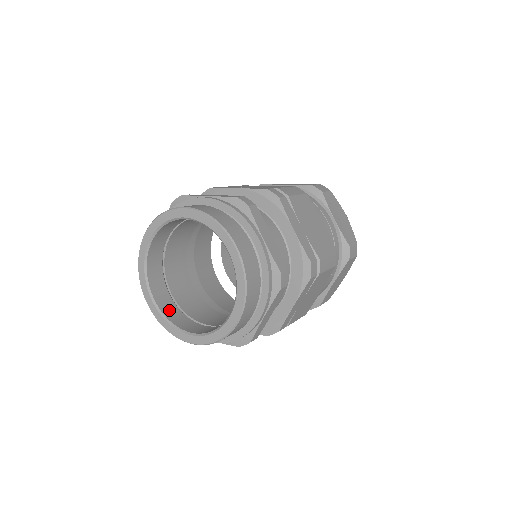
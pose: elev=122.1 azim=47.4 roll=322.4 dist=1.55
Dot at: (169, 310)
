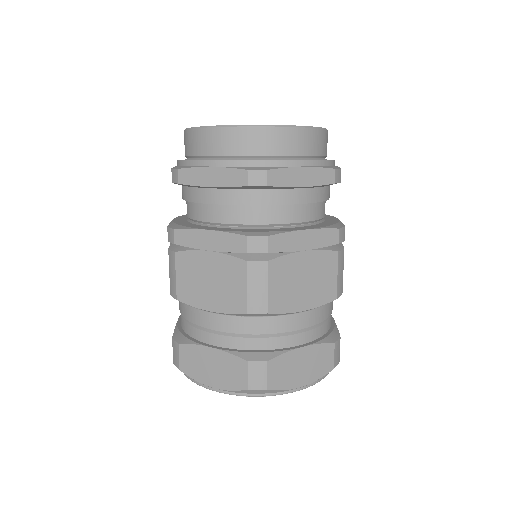
Dot at: occluded
